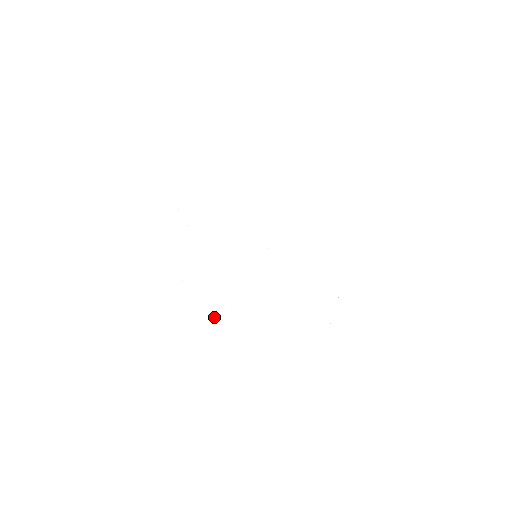
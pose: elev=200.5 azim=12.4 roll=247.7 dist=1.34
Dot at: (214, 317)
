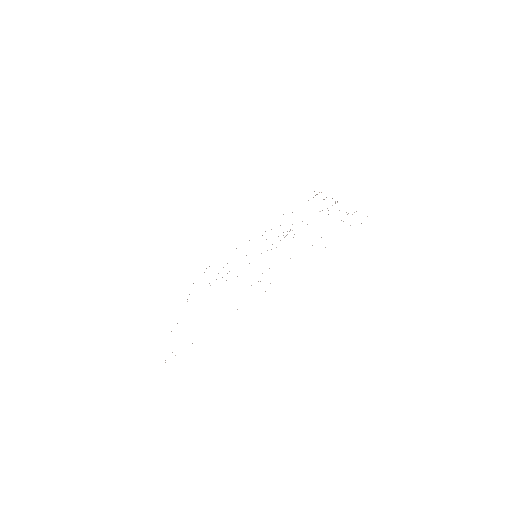
Dot at: occluded
